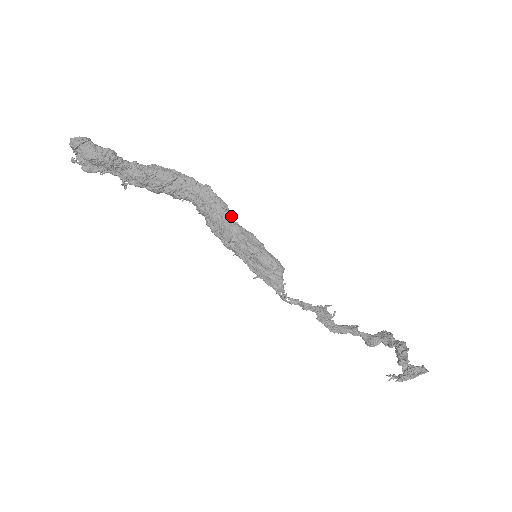
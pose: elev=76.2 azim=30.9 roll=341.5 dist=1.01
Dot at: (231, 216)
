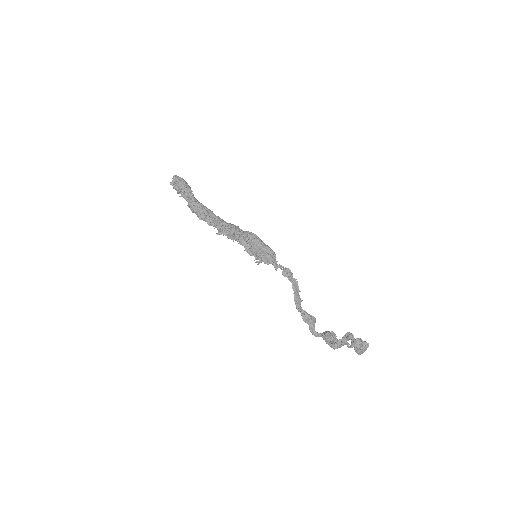
Dot at: occluded
